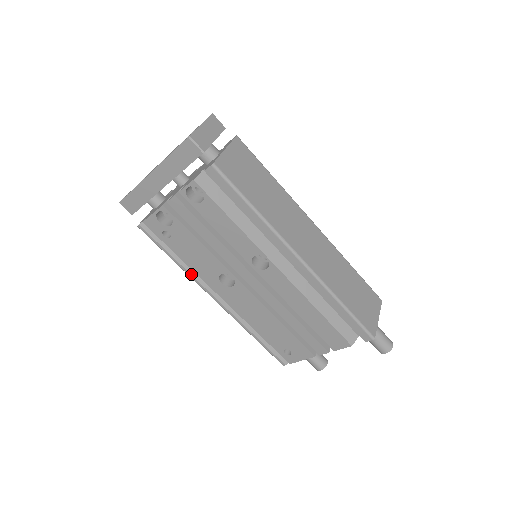
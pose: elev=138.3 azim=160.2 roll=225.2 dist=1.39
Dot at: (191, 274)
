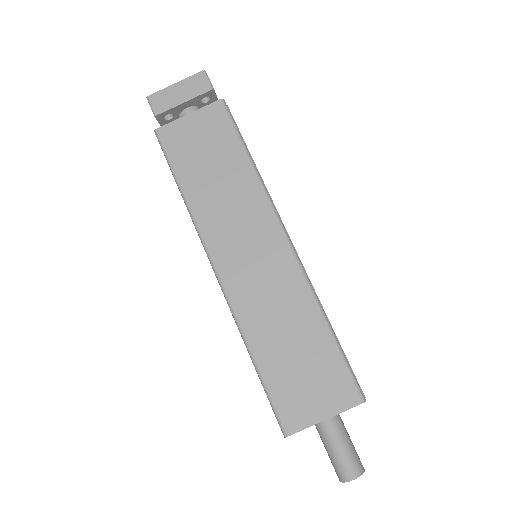
Dot at: occluded
